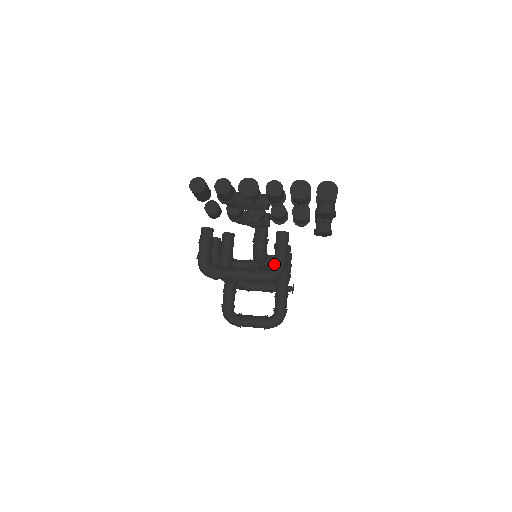
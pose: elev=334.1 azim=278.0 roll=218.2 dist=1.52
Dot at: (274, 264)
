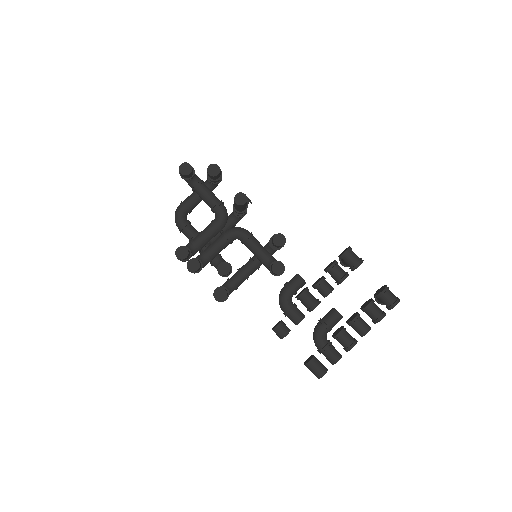
Dot at: (275, 250)
